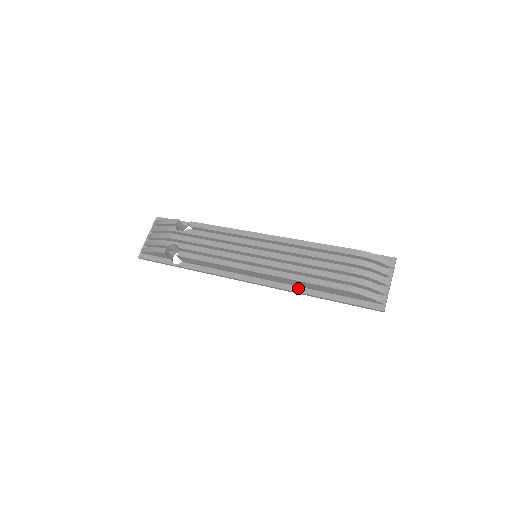
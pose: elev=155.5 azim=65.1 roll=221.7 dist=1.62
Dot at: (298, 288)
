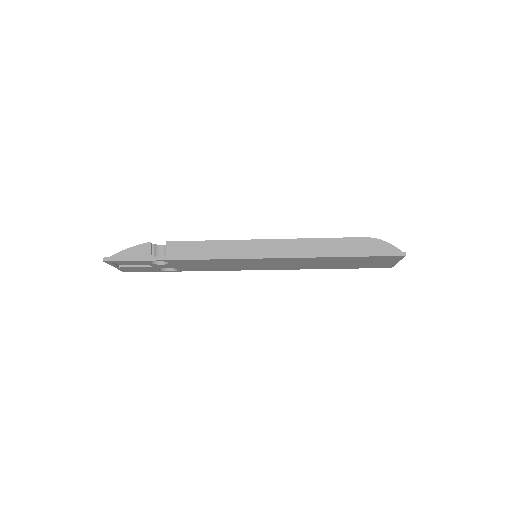
Dot at: (311, 254)
